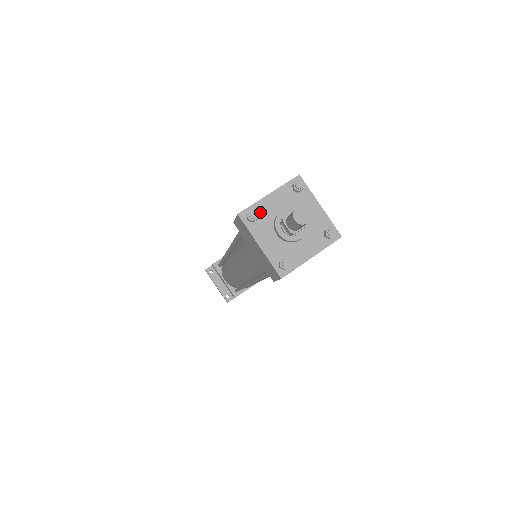
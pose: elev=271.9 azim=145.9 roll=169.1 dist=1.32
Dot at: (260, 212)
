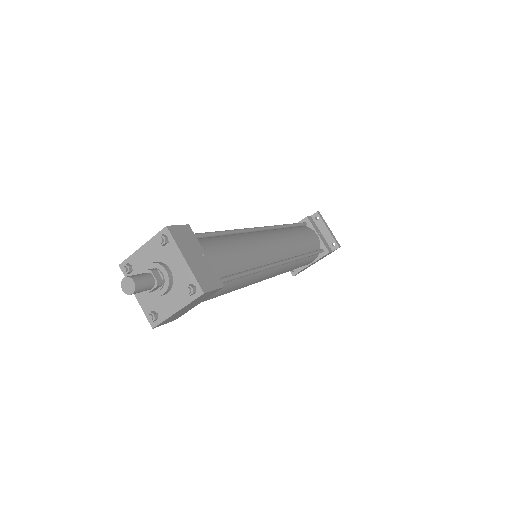
Dot at: (135, 264)
